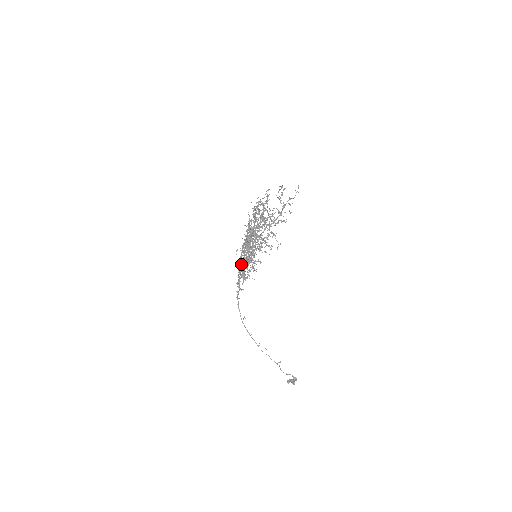
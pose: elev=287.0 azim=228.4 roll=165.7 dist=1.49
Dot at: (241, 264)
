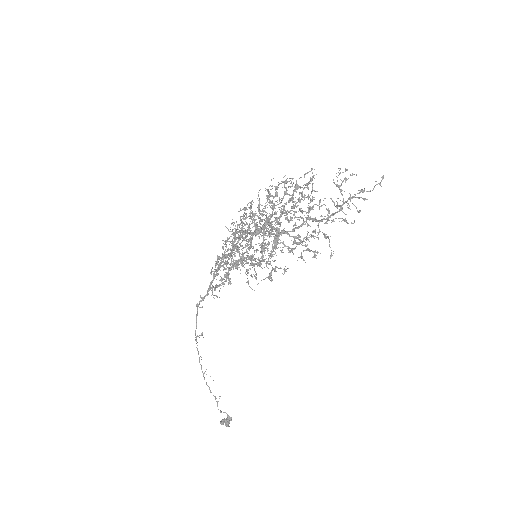
Dot at: occluded
